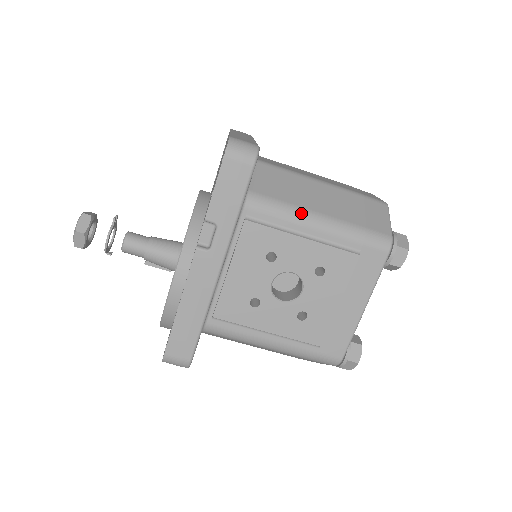
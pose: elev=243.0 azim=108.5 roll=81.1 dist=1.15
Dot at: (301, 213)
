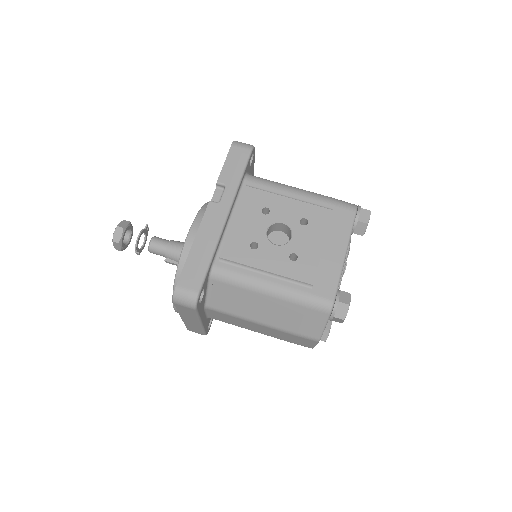
Dot at: (286, 186)
